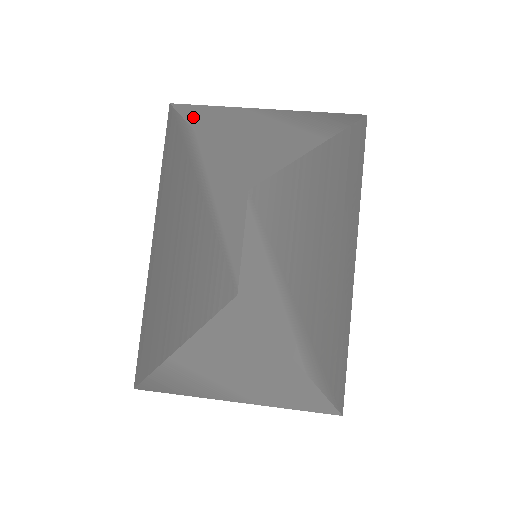
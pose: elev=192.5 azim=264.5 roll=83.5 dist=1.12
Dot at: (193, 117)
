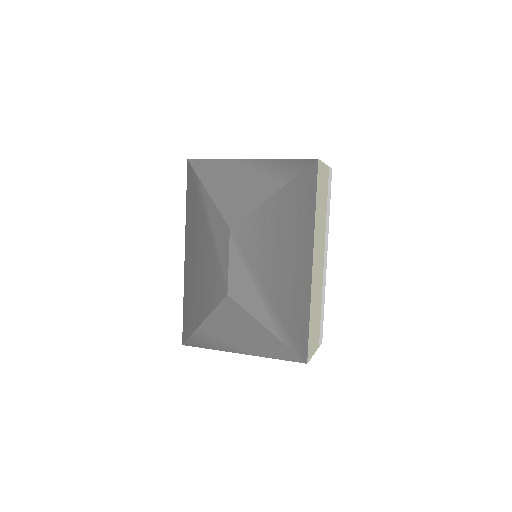
Dot at: (201, 170)
